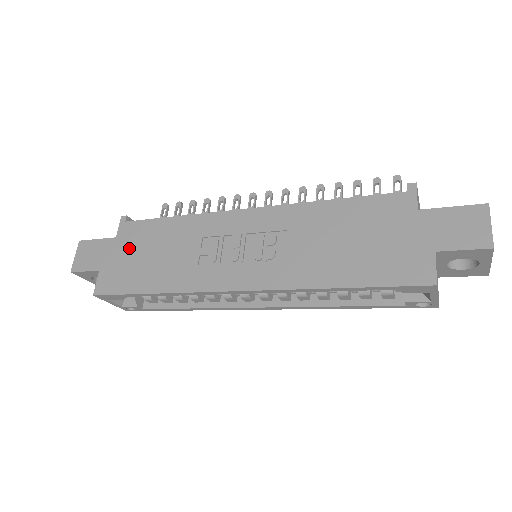
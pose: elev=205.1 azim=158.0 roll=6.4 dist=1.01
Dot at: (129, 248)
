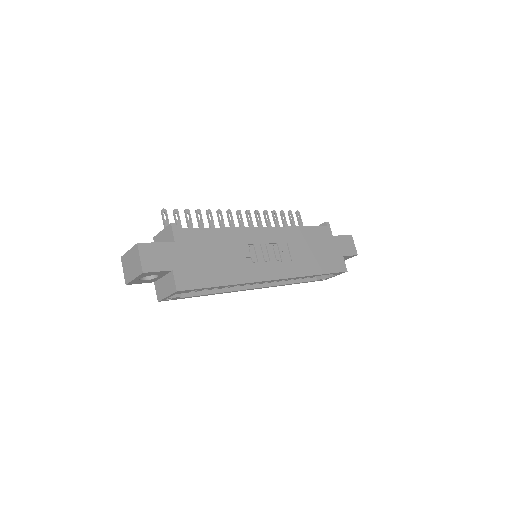
Dot at: (191, 251)
